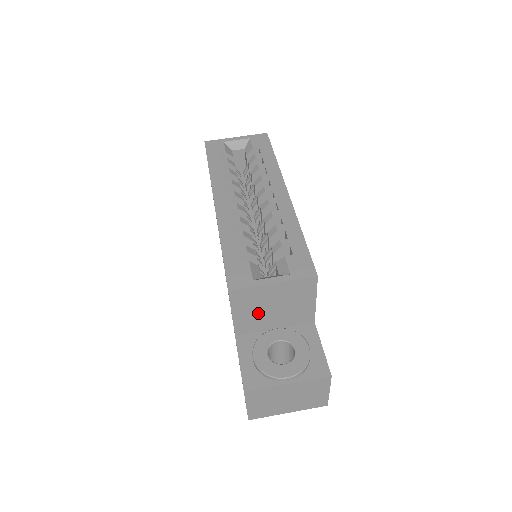
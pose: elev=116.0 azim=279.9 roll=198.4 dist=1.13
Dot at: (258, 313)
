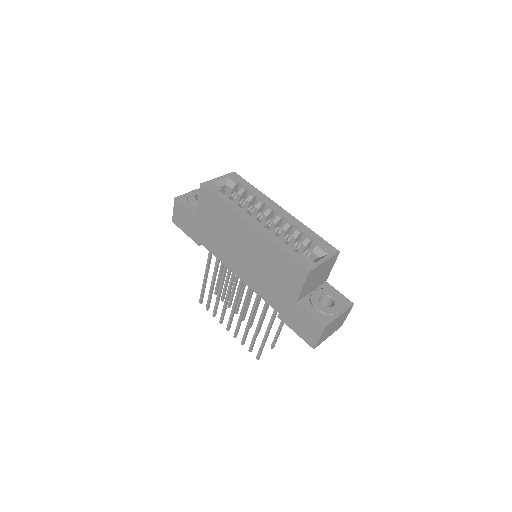
Dot at: (311, 283)
